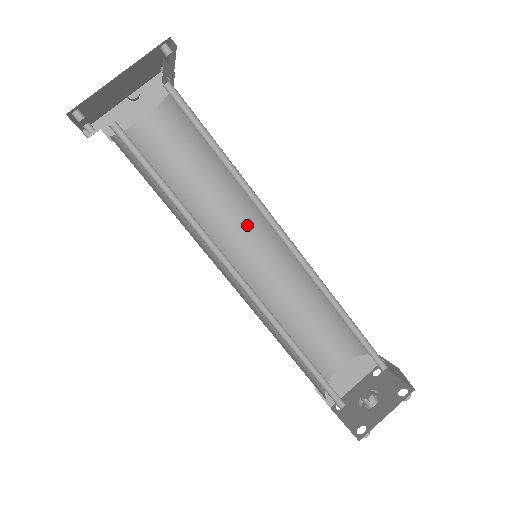
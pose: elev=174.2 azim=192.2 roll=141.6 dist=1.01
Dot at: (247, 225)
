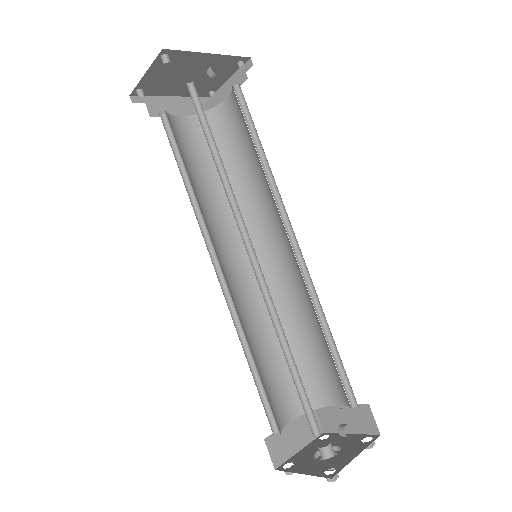
Dot at: (241, 239)
